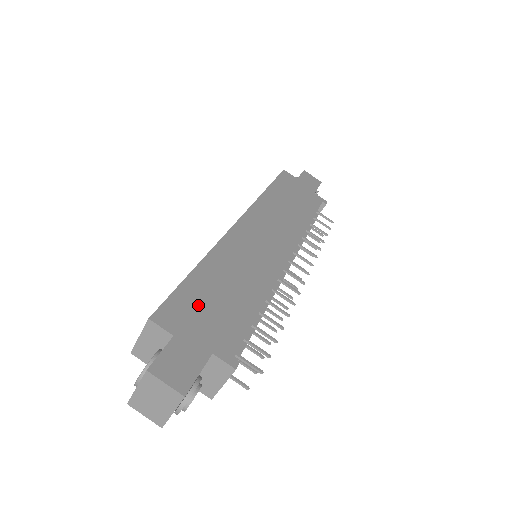
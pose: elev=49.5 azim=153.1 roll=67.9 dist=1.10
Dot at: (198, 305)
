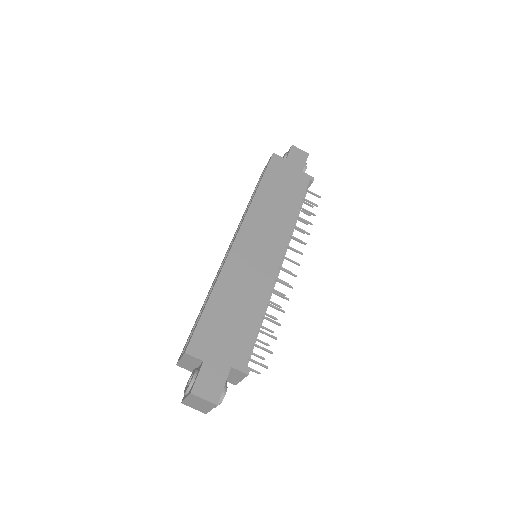
Dot at: (216, 330)
